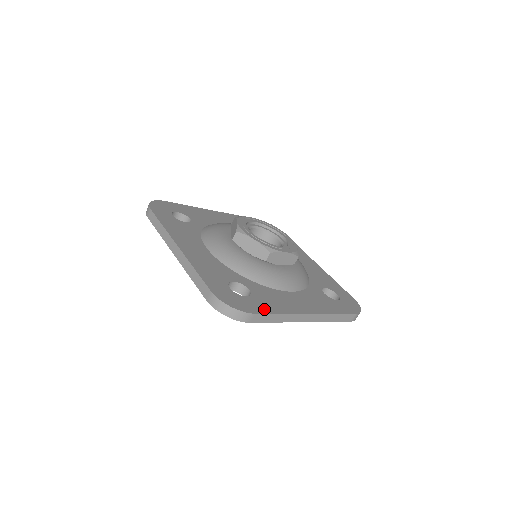
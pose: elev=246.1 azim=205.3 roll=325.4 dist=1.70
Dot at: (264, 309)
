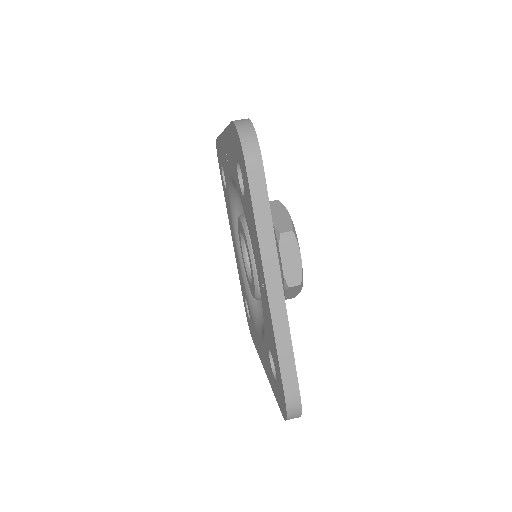
Dot at: occluded
